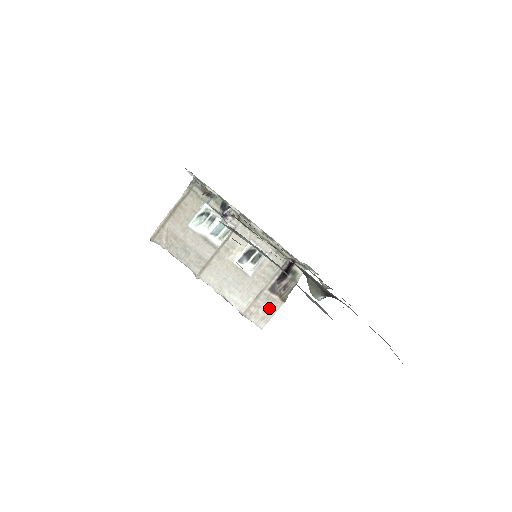
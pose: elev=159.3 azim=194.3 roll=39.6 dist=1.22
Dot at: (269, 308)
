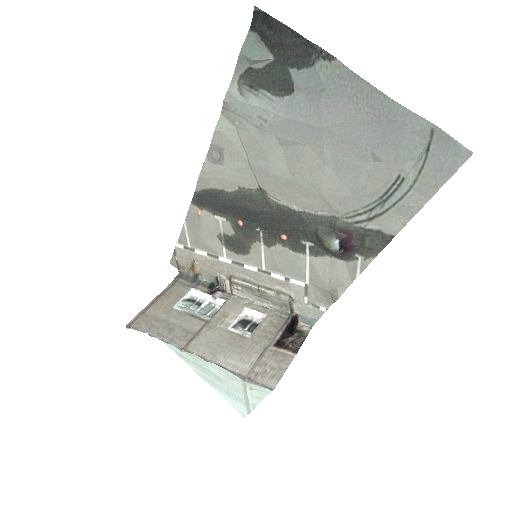
Dot at: (278, 364)
